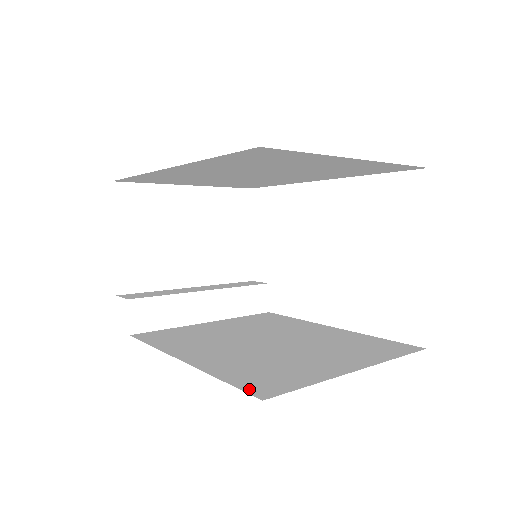
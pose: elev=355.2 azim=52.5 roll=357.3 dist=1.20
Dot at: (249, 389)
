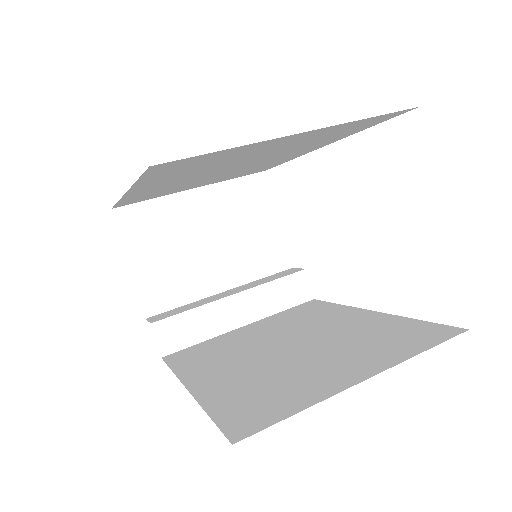
Dot at: (228, 427)
